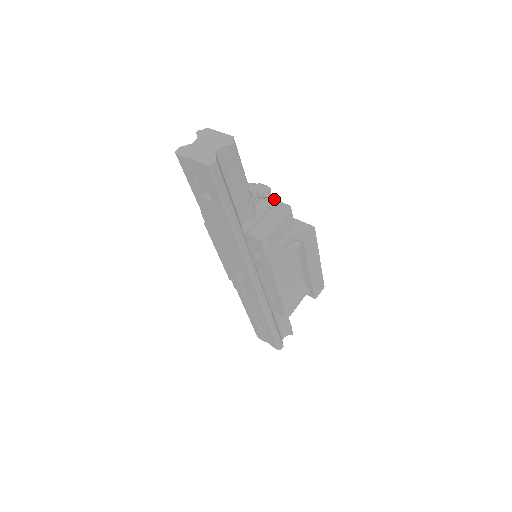
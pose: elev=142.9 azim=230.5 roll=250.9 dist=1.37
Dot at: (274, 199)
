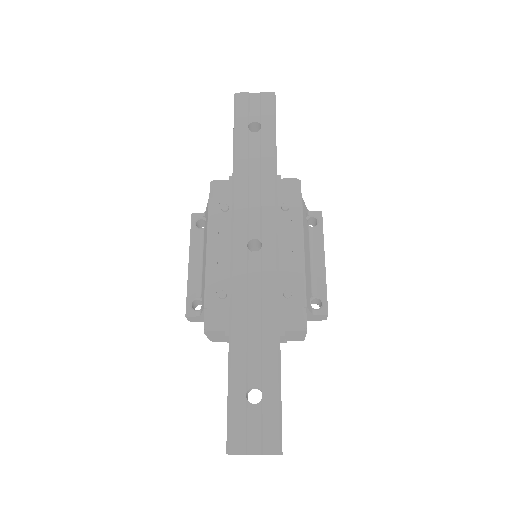
Dot at: occluded
